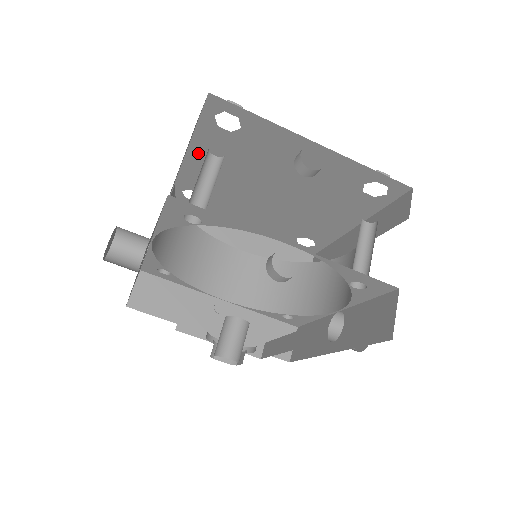
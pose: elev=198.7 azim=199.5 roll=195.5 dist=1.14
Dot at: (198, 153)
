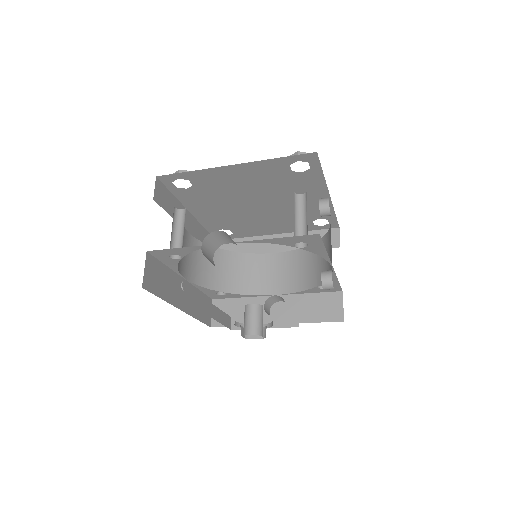
Dot at: (245, 168)
